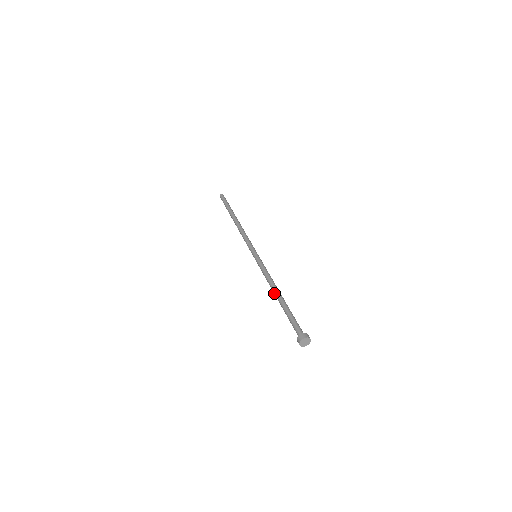
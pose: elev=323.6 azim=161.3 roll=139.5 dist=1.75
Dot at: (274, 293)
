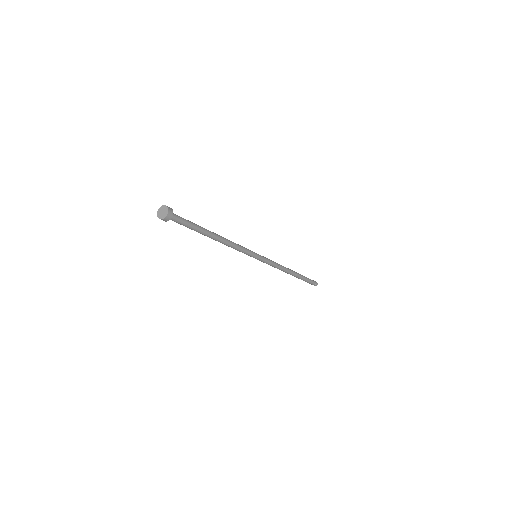
Dot at: occluded
